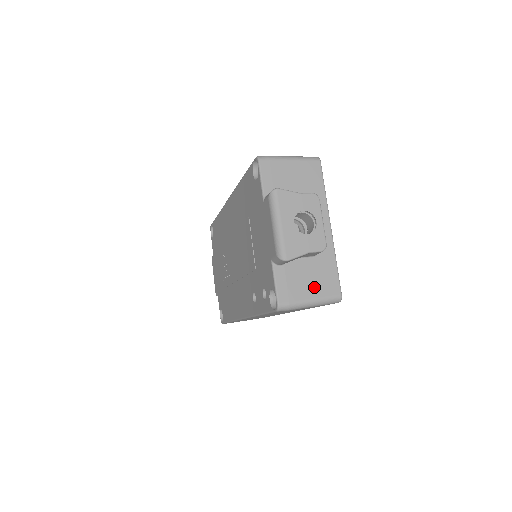
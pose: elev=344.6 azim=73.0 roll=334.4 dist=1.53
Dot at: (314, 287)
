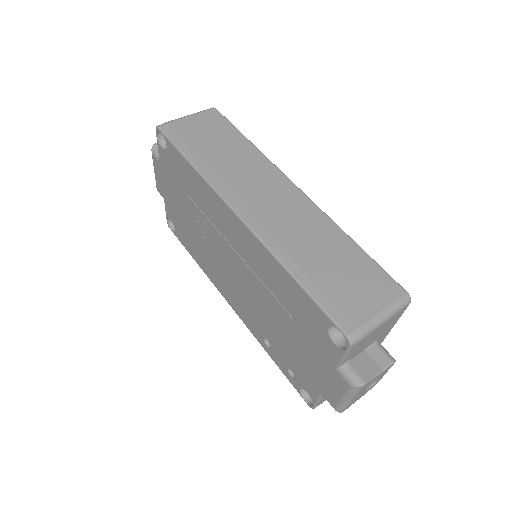
Dot at: occluded
